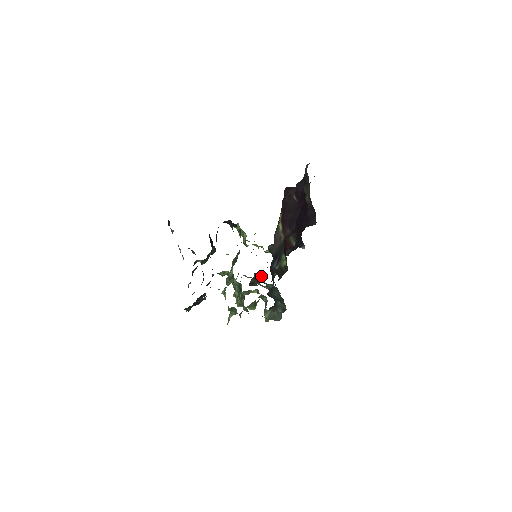
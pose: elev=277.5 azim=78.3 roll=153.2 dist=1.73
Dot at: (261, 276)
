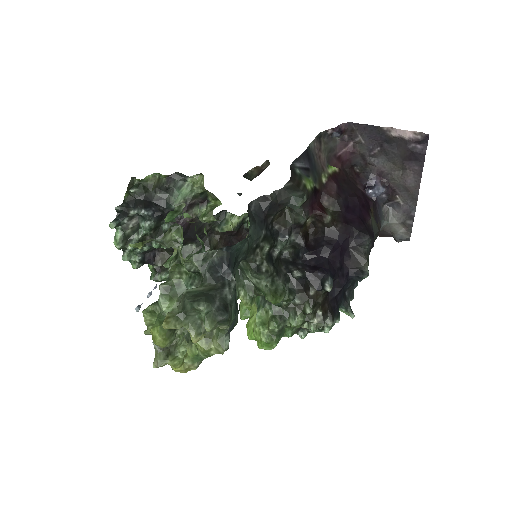
Dot at: occluded
